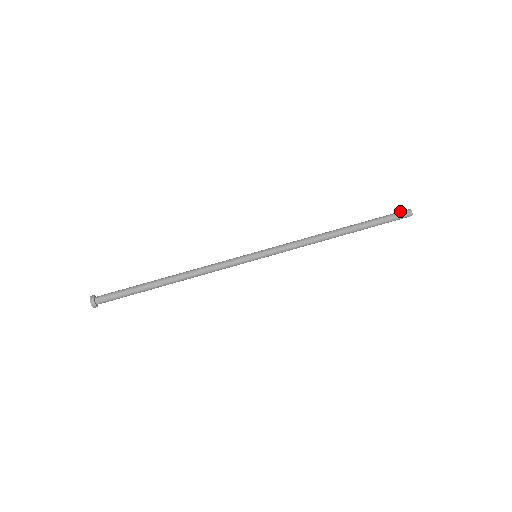
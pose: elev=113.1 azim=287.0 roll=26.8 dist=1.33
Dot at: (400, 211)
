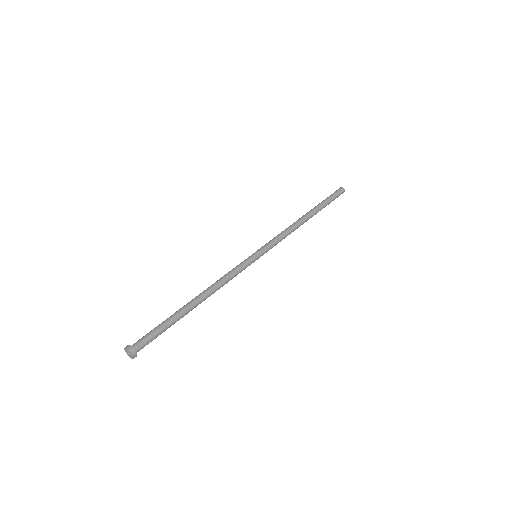
Dot at: occluded
